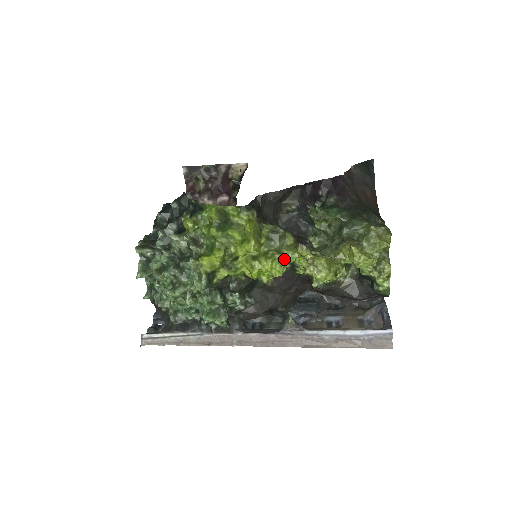
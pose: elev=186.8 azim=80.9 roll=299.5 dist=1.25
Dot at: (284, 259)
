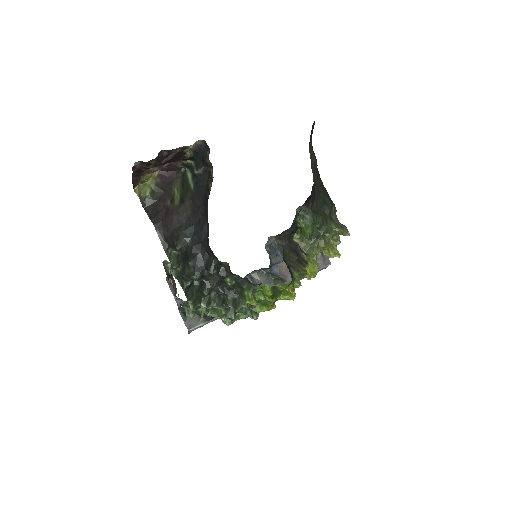
Dot at: occluded
